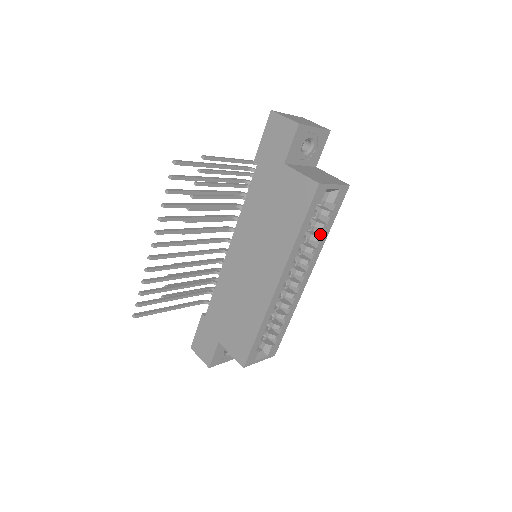
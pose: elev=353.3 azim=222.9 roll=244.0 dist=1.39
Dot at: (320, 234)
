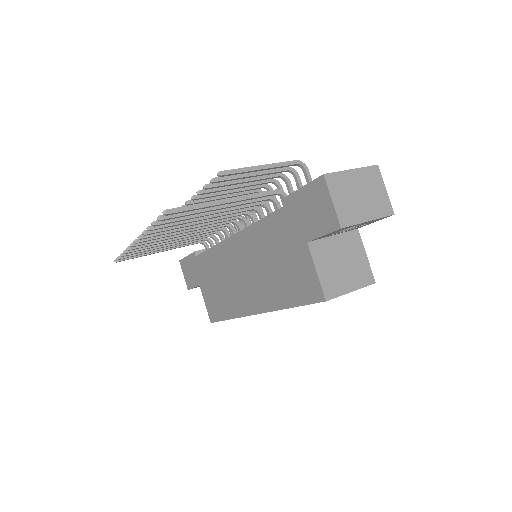
Dot at: occluded
